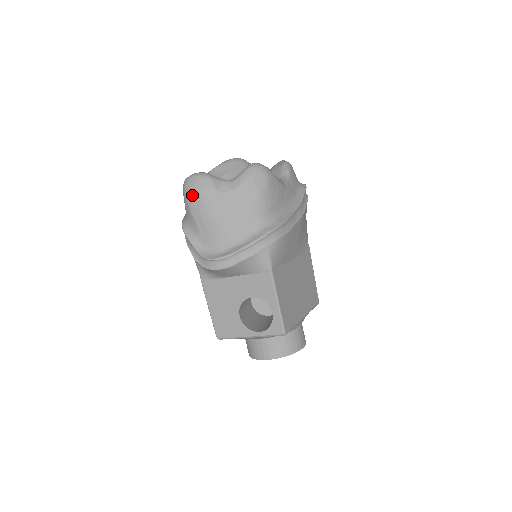
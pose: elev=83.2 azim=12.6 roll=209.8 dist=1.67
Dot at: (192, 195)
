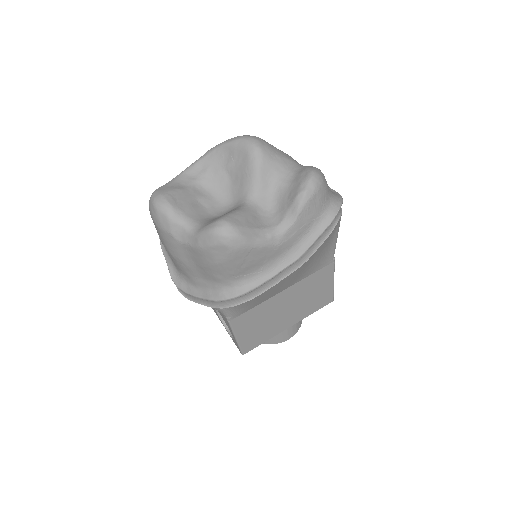
Dot at: (153, 221)
